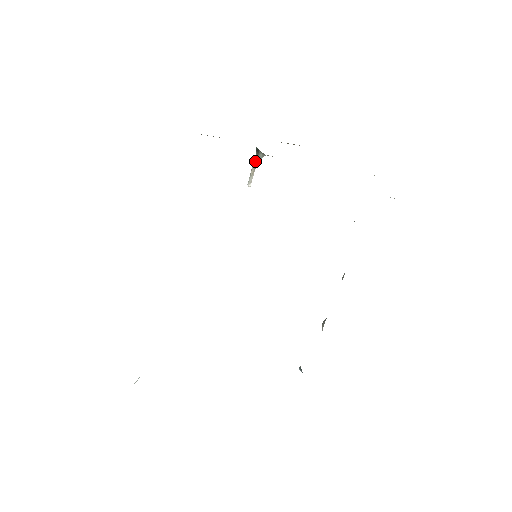
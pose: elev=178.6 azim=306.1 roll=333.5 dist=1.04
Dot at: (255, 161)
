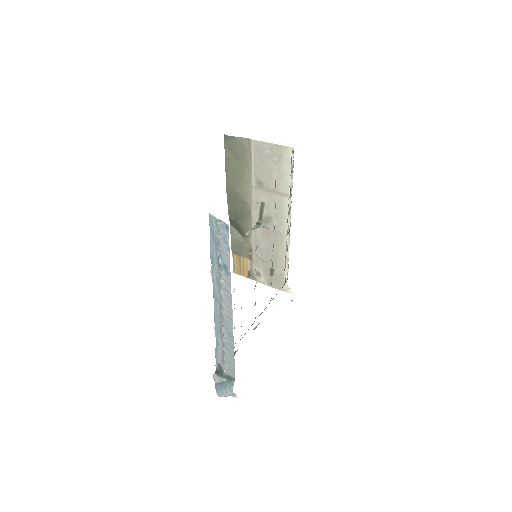
Dot at: (256, 226)
